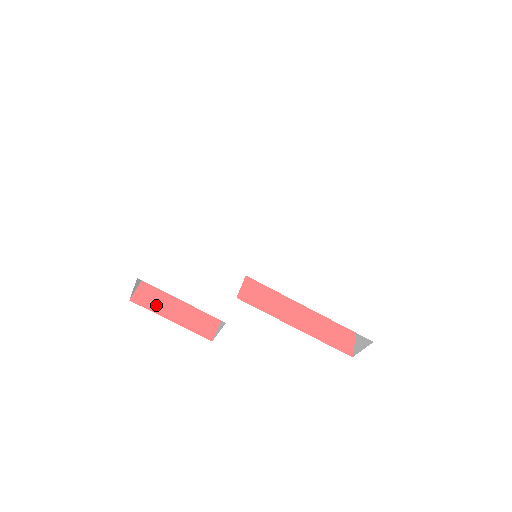
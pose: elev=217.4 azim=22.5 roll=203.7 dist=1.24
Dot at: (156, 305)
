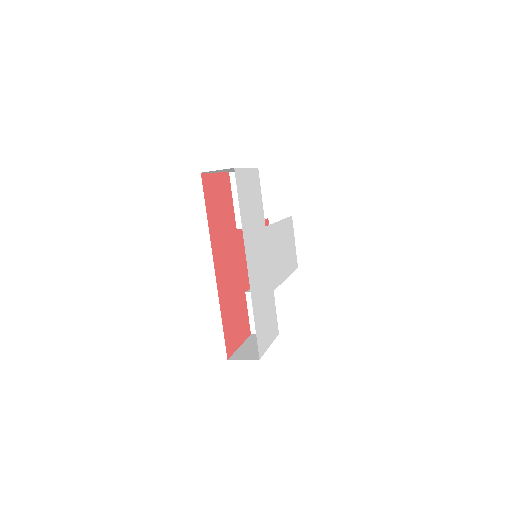
Dot at: (234, 346)
